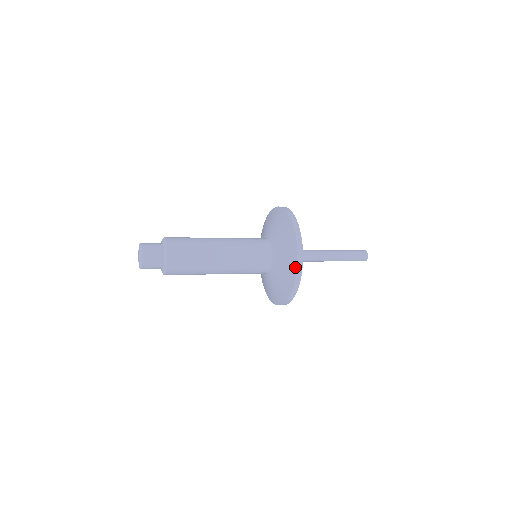
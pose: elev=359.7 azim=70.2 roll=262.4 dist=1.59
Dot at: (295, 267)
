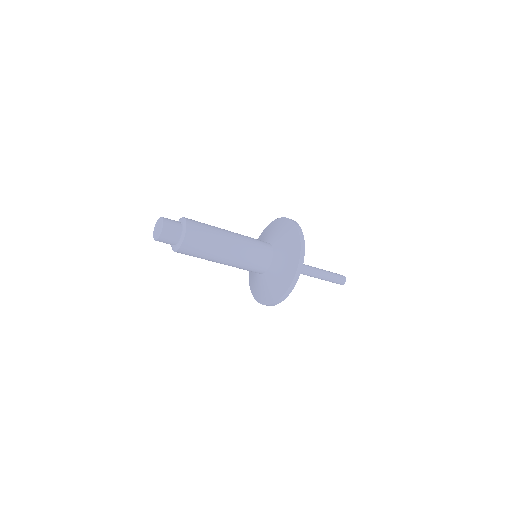
Dot at: (285, 290)
